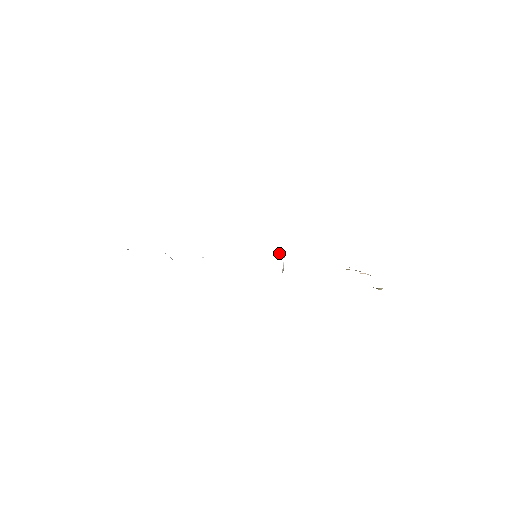
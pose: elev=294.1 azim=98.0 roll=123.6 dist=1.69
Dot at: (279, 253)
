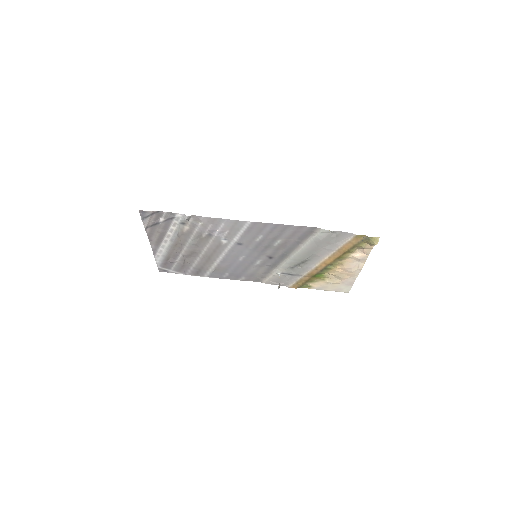
Dot at: (275, 269)
